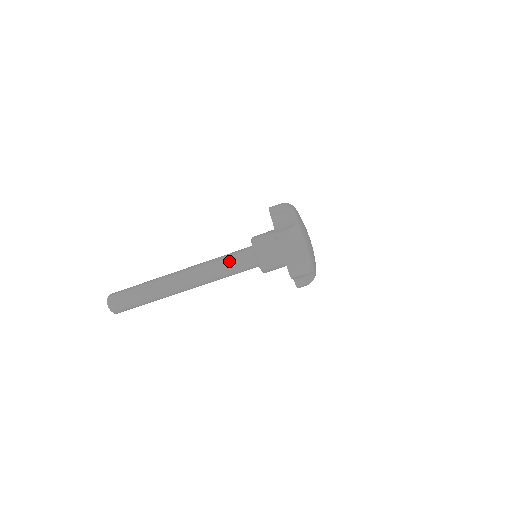
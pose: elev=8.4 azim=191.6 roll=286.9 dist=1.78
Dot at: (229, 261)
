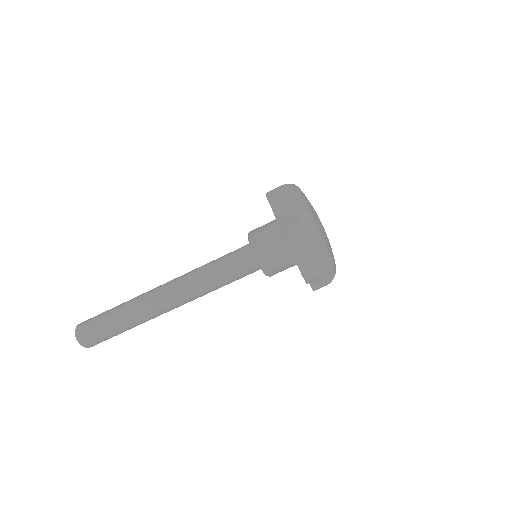
Dot at: (222, 267)
